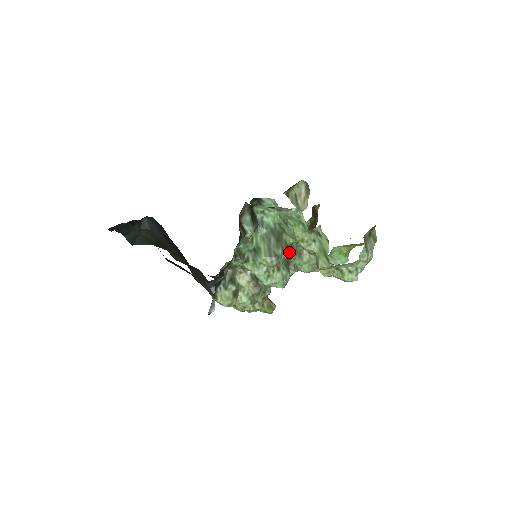
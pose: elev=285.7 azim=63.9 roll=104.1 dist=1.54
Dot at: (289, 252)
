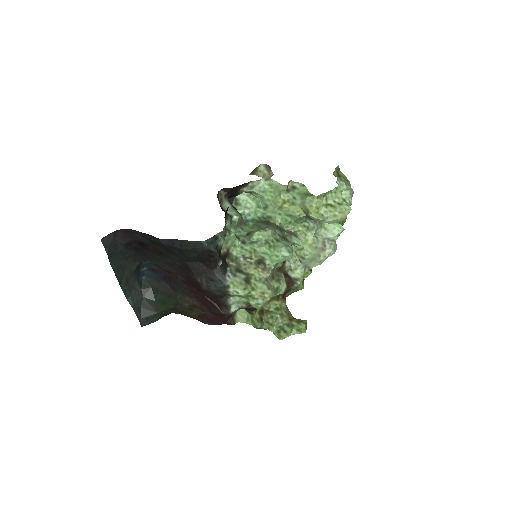
Dot at: (282, 232)
